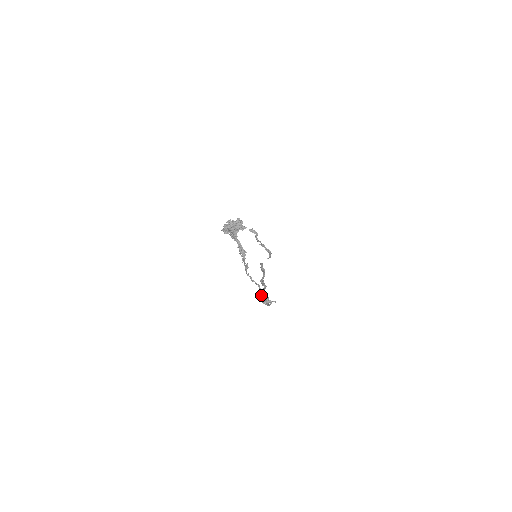
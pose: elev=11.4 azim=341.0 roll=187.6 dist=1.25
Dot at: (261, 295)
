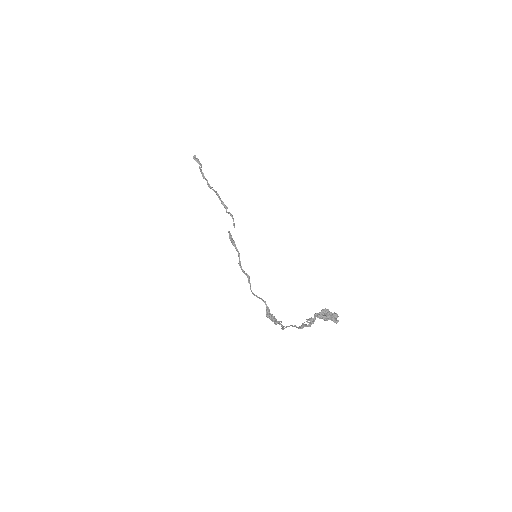
Dot at: occluded
